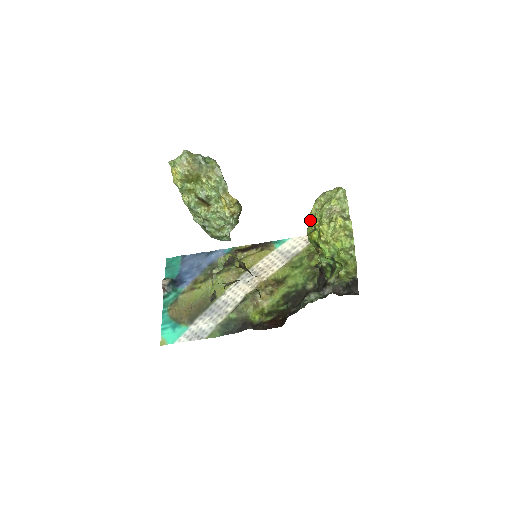
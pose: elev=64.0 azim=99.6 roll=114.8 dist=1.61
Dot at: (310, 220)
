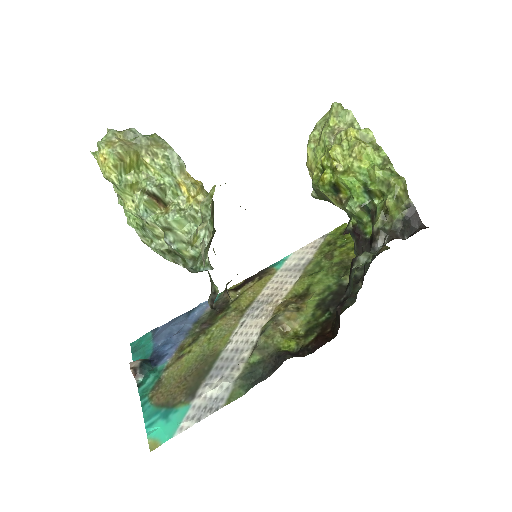
Dot at: (311, 169)
